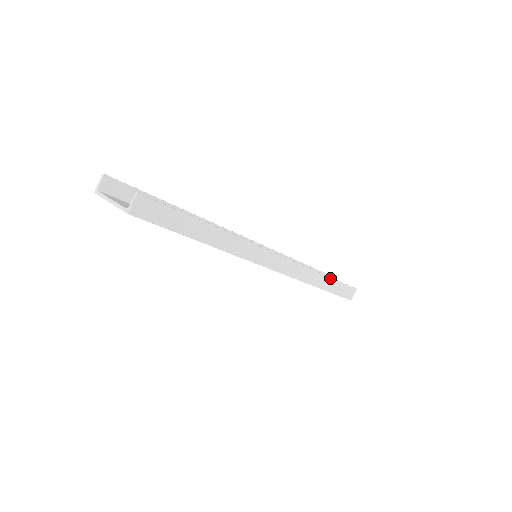
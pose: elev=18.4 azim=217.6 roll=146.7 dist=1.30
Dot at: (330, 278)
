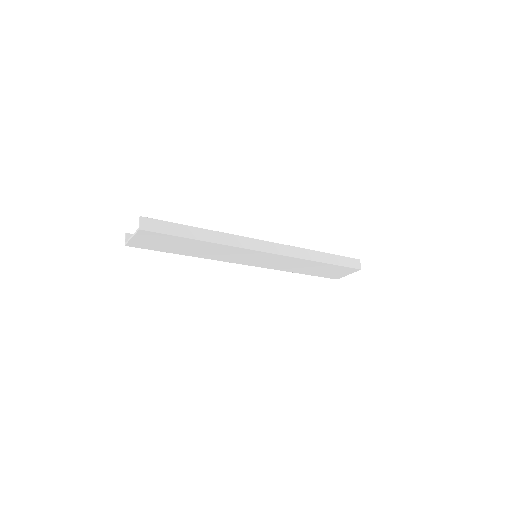
Dot at: (325, 253)
